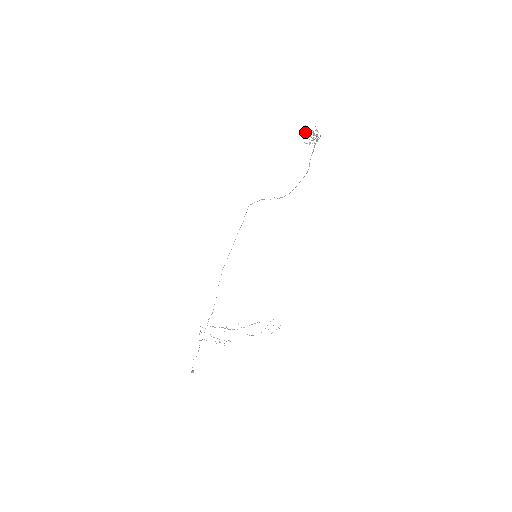
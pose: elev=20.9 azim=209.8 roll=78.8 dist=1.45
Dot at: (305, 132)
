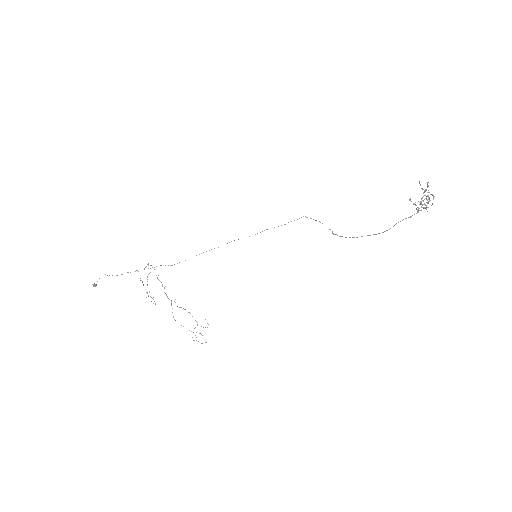
Dot at: occluded
